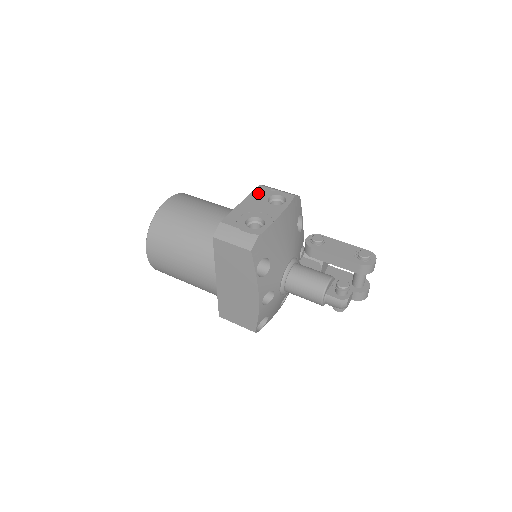
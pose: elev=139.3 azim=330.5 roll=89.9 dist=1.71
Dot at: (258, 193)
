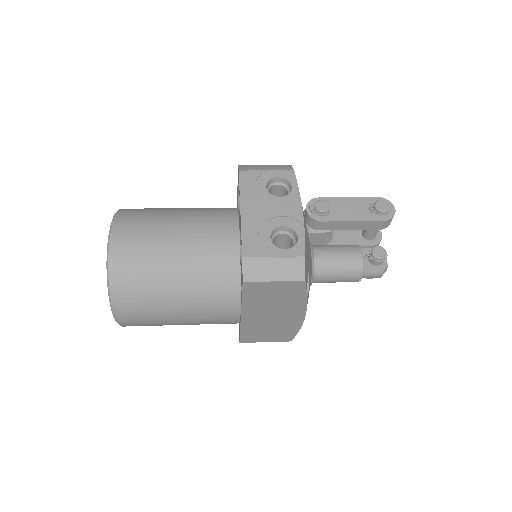
Dot at: (249, 186)
